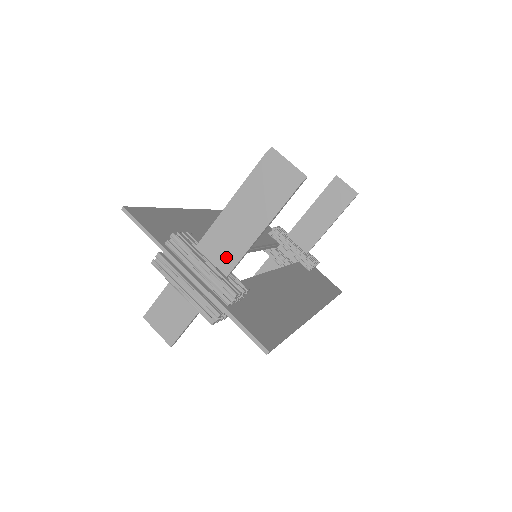
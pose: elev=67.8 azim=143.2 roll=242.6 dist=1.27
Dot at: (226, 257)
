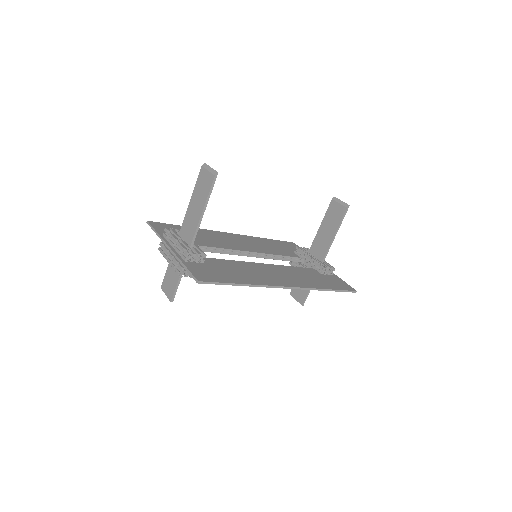
Dot at: (189, 235)
